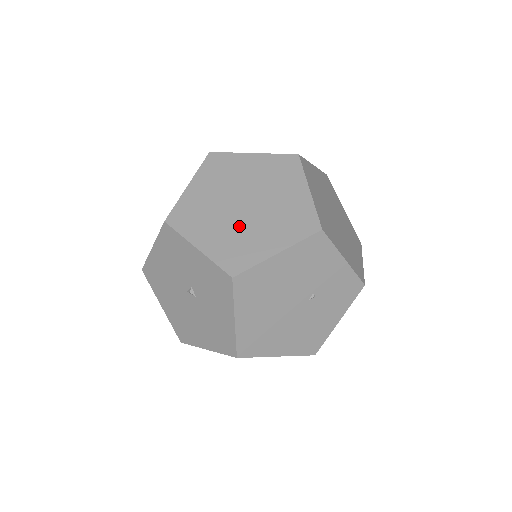
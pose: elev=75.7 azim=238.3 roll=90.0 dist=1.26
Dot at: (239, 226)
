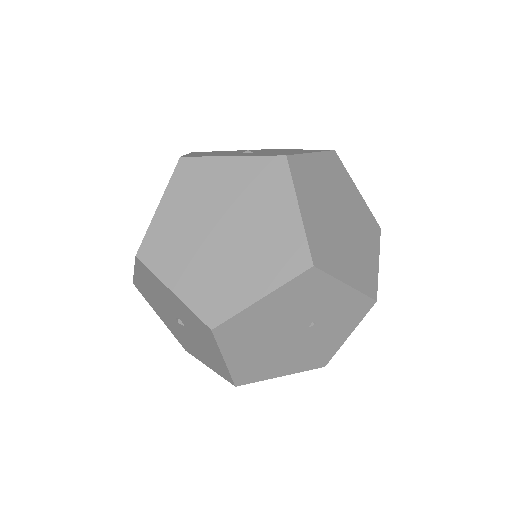
Dot at: (217, 262)
